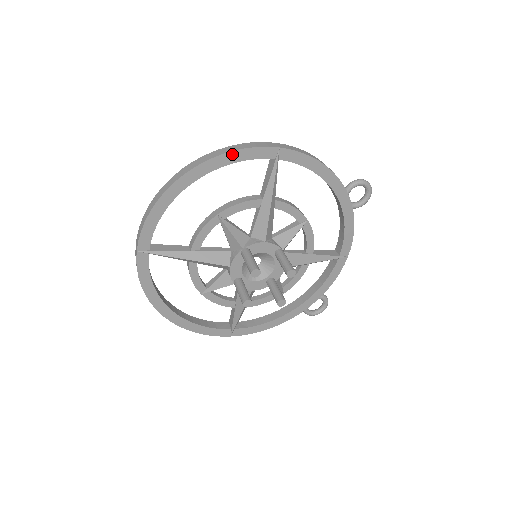
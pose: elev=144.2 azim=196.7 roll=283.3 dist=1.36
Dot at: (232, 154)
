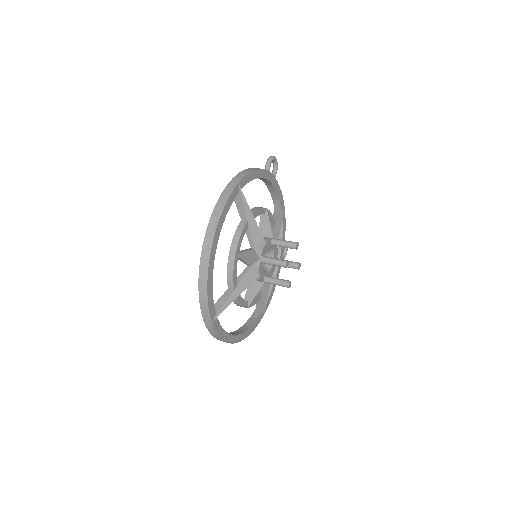
Dot at: (223, 212)
